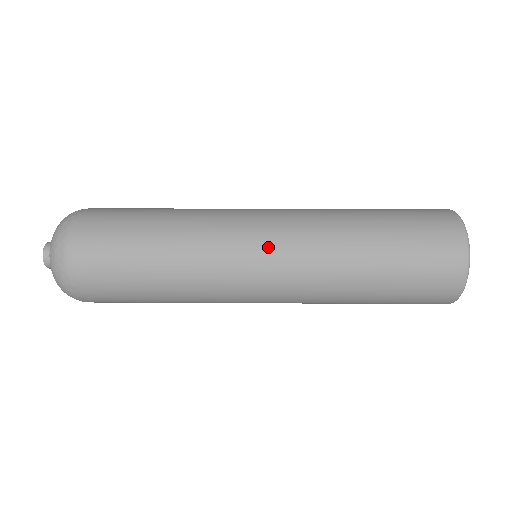
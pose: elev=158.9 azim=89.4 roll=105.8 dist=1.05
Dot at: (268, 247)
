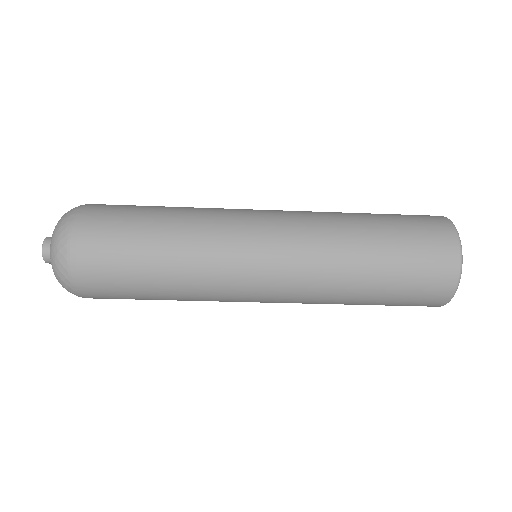
Dot at: occluded
